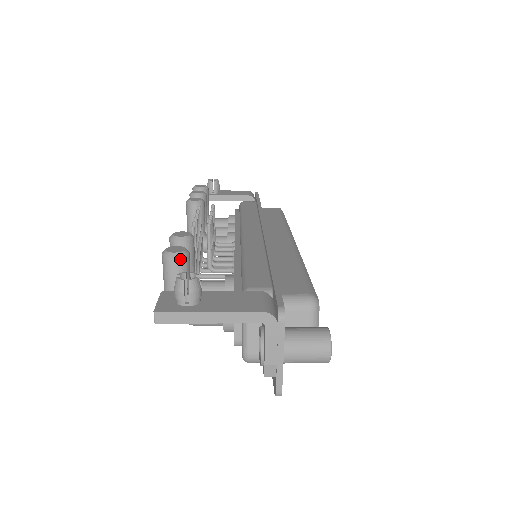
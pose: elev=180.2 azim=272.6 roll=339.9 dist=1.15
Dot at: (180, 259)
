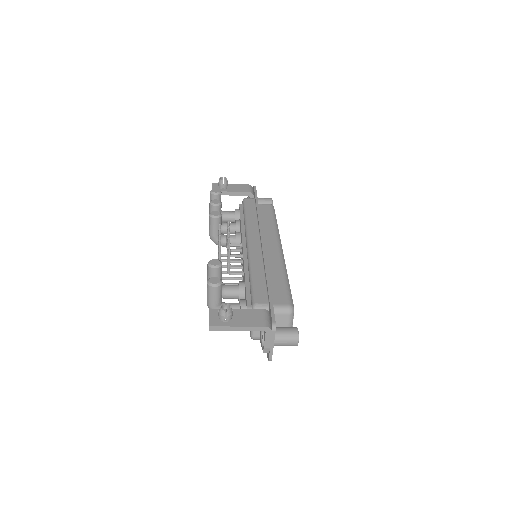
Dot at: (218, 287)
